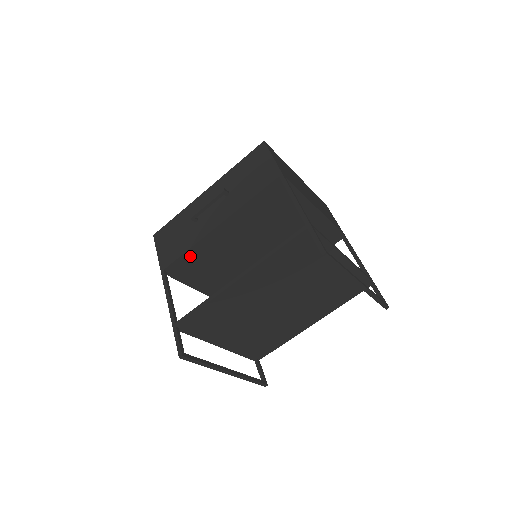
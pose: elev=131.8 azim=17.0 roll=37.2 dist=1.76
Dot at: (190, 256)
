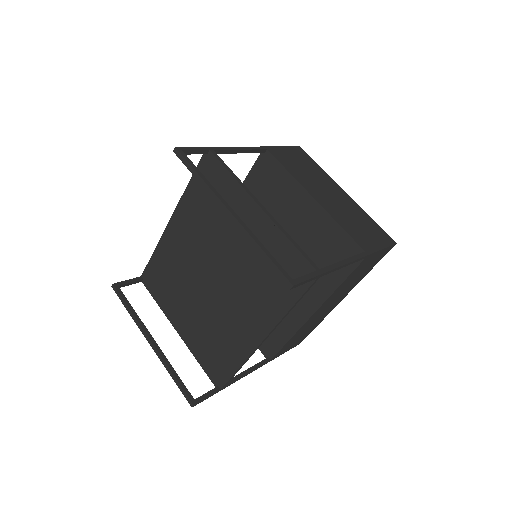
Dot at: occluded
